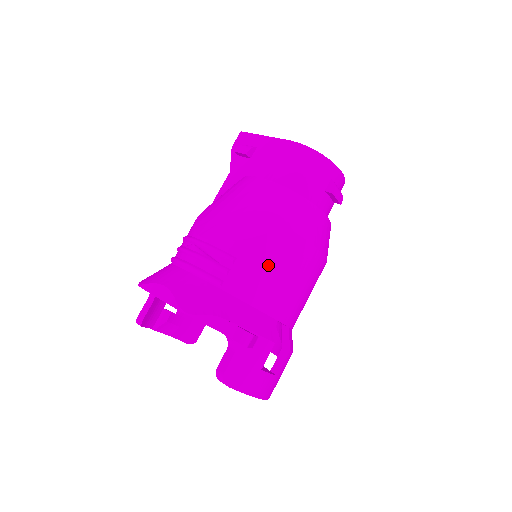
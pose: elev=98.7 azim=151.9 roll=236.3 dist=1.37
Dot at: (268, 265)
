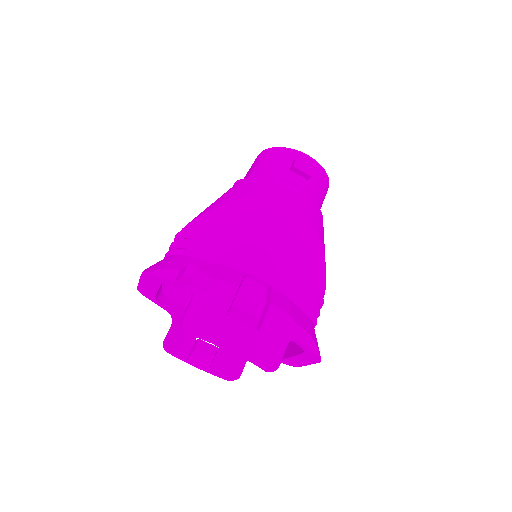
Dot at: (227, 227)
